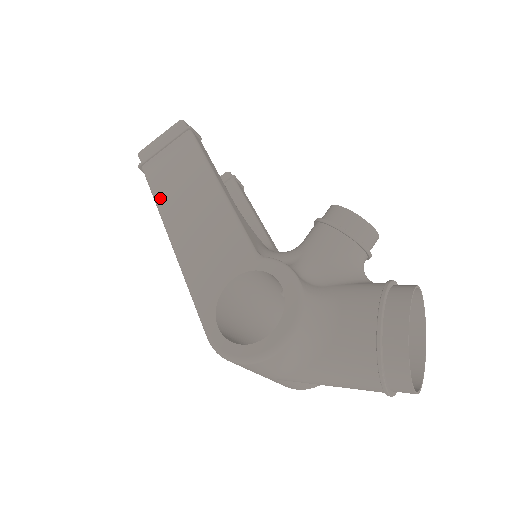
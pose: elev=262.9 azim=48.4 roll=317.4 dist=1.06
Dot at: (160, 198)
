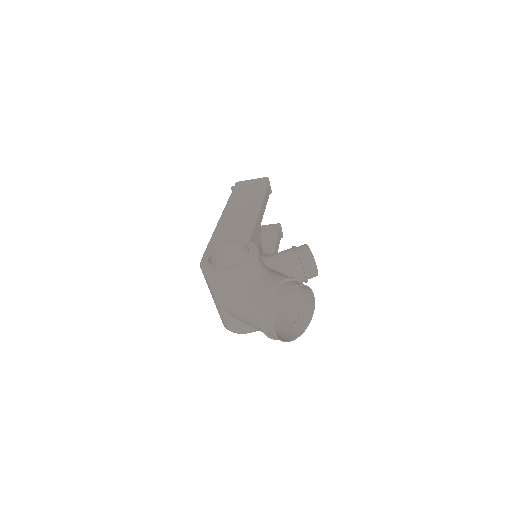
Dot at: (229, 203)
